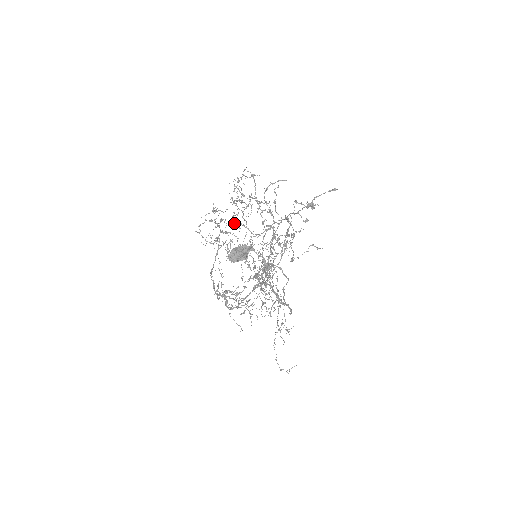
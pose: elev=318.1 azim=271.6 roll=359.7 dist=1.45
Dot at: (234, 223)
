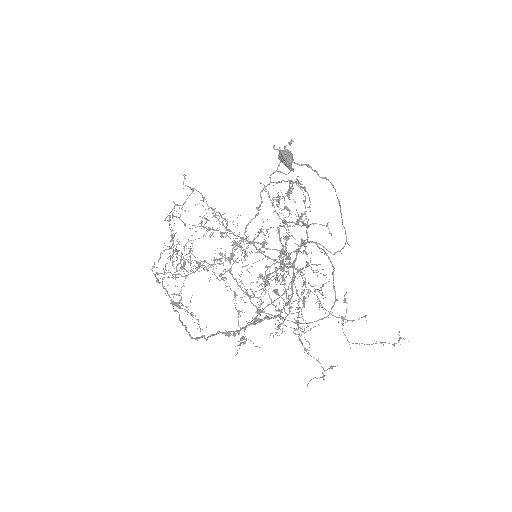
Dot at: (194, 260)
